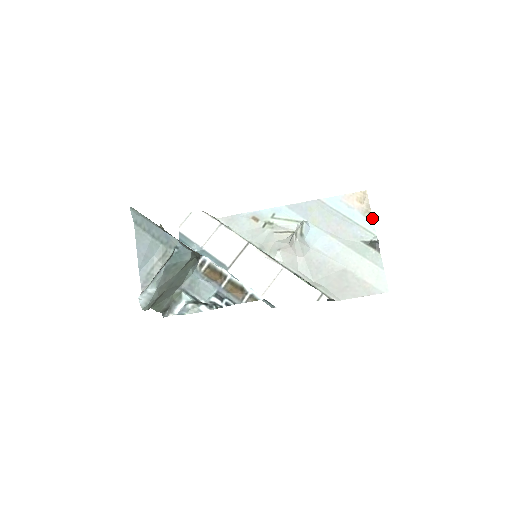
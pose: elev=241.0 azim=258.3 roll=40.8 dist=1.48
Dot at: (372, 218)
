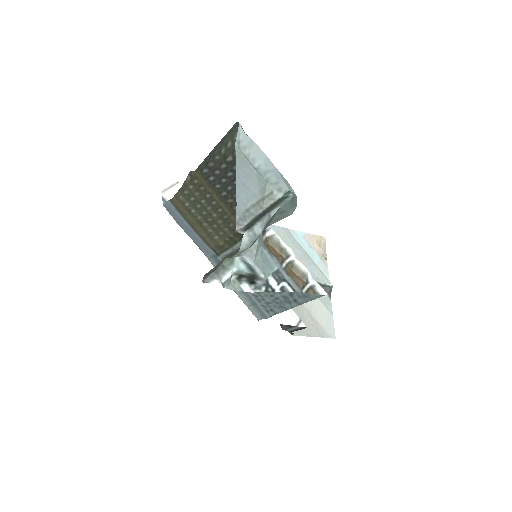
Dot at: (327, 264)
